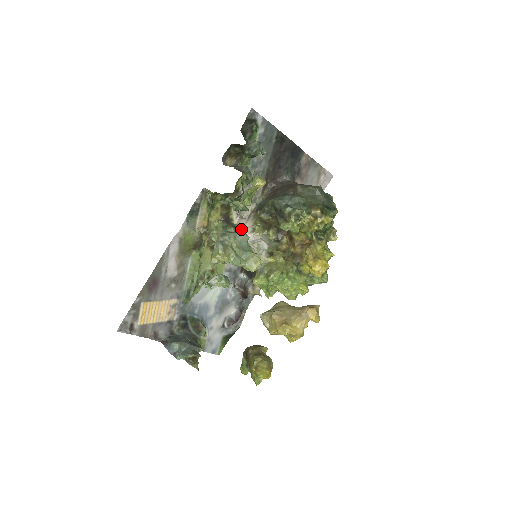
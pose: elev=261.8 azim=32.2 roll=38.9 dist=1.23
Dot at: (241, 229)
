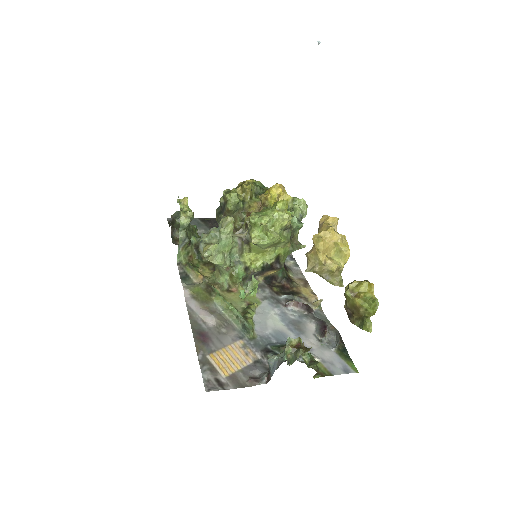
Dot at: occluded
